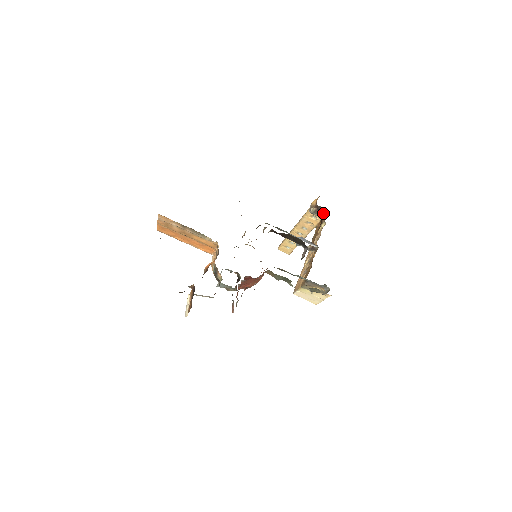
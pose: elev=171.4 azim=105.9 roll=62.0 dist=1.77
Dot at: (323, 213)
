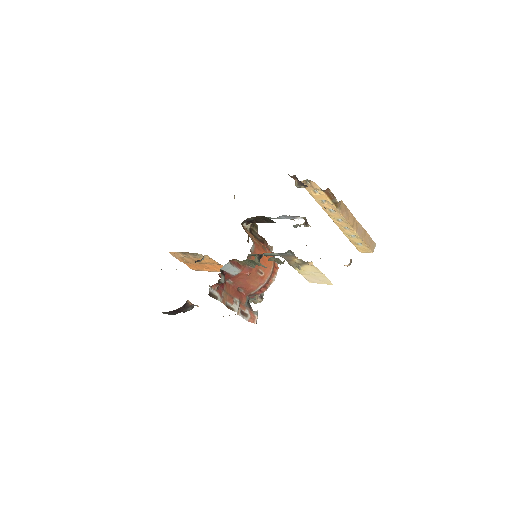
Dot at: (311, 181)
